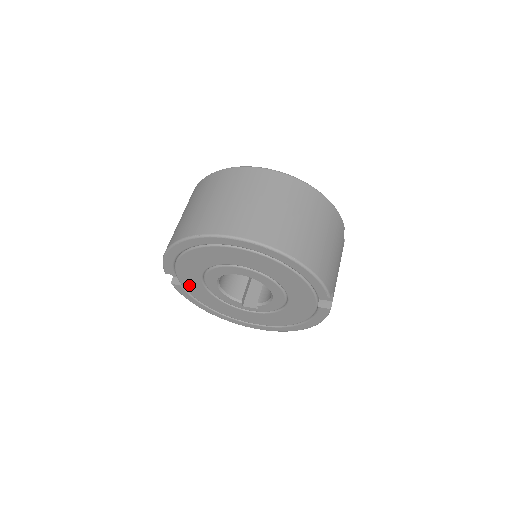
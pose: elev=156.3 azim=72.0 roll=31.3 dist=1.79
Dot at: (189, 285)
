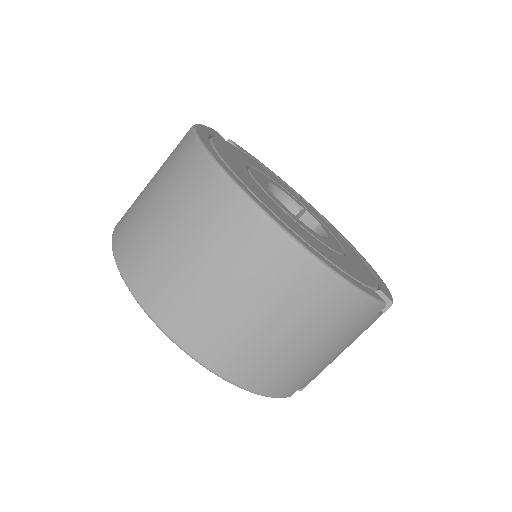
Dot at: occluded
